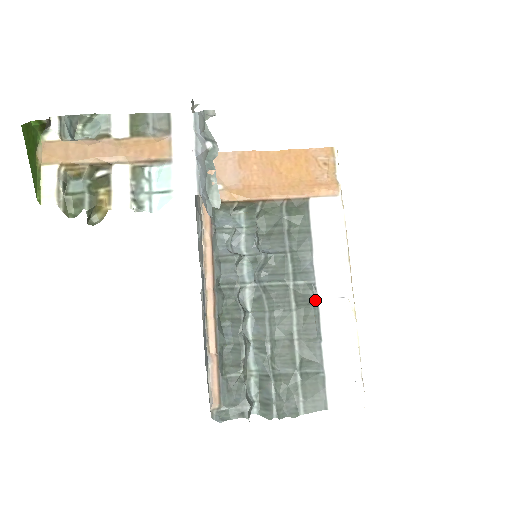
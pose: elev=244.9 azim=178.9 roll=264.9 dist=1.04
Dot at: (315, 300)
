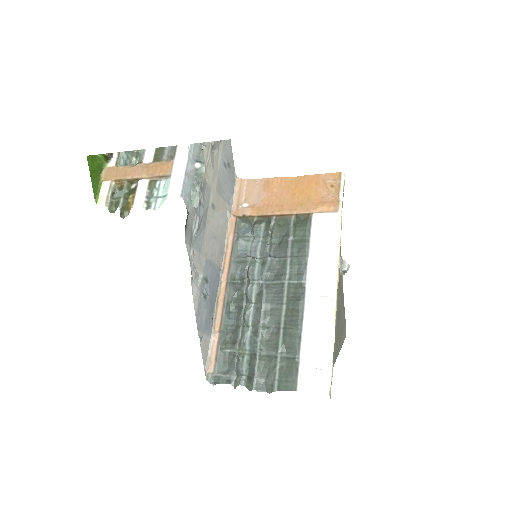
Dot at: (302, 297)
